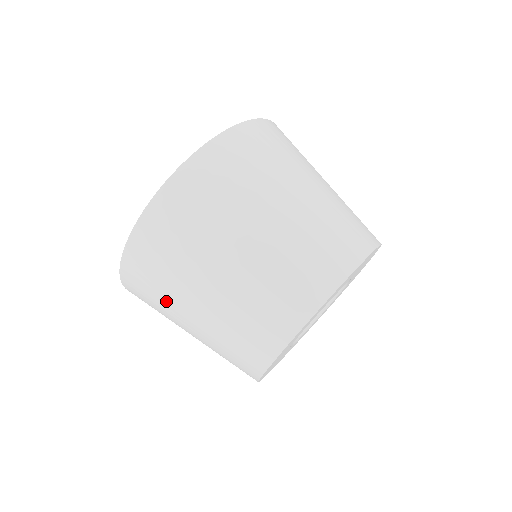
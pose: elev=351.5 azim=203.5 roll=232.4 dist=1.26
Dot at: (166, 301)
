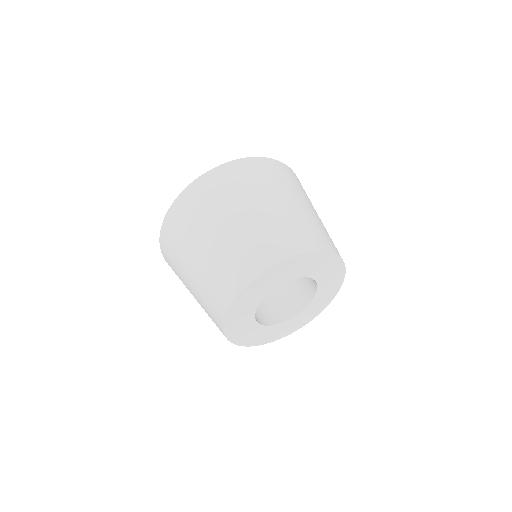
Dot at: (214, 209)
